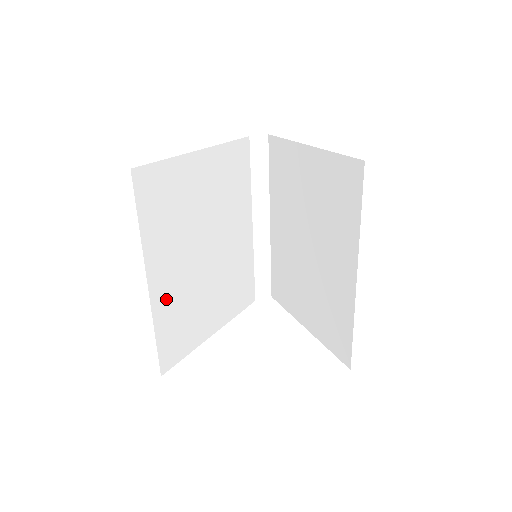
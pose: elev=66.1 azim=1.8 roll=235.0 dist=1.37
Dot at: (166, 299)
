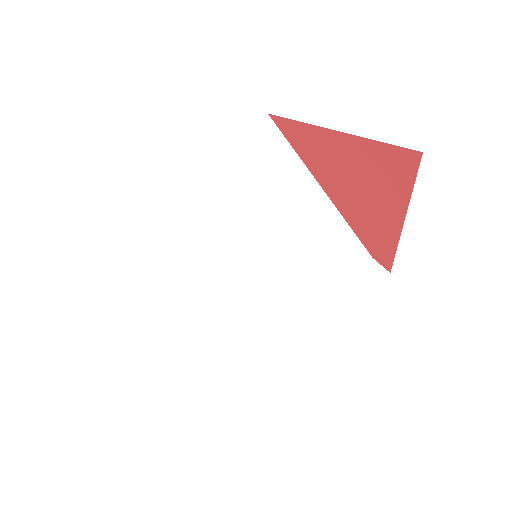
Dot at: (170, 208)
